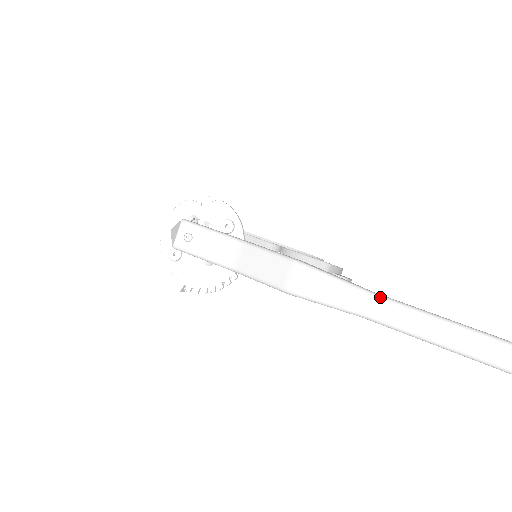
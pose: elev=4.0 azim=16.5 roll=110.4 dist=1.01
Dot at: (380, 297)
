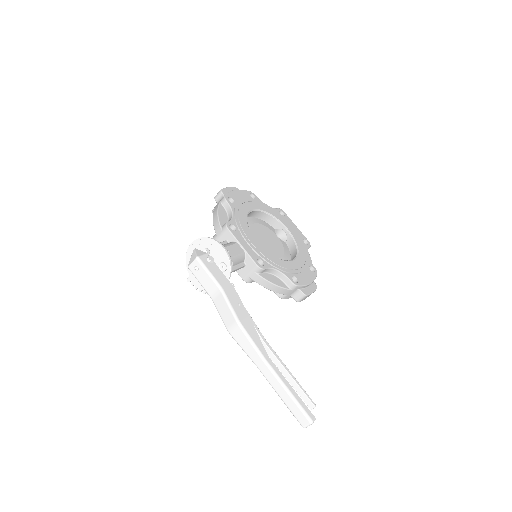
Dot at: (266, 363)
